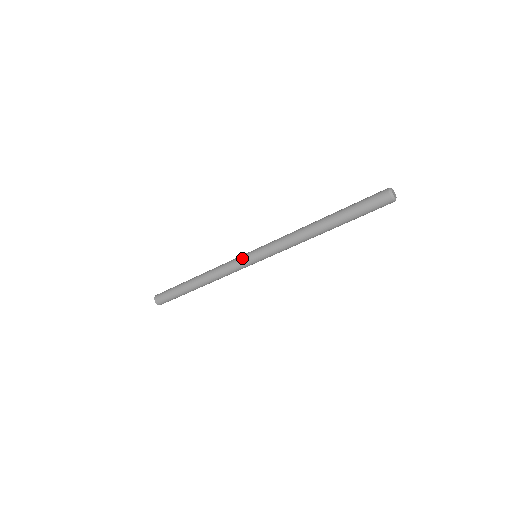
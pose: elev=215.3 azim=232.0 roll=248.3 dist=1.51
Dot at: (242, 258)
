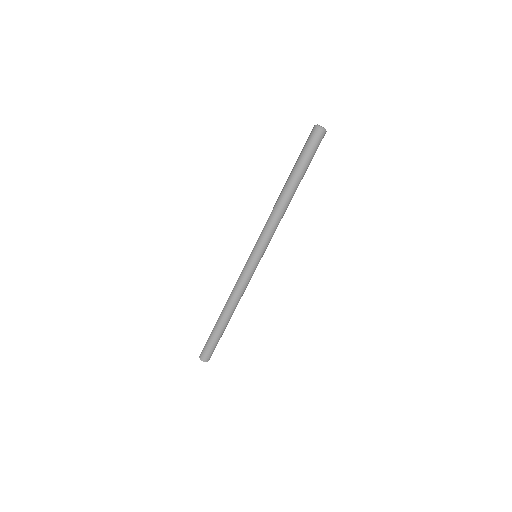
Dot at: occluded
